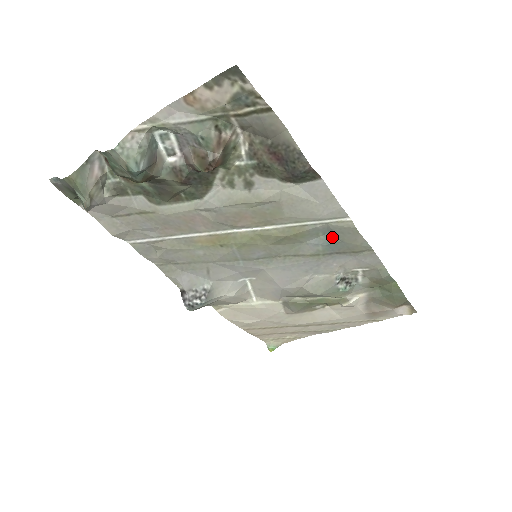
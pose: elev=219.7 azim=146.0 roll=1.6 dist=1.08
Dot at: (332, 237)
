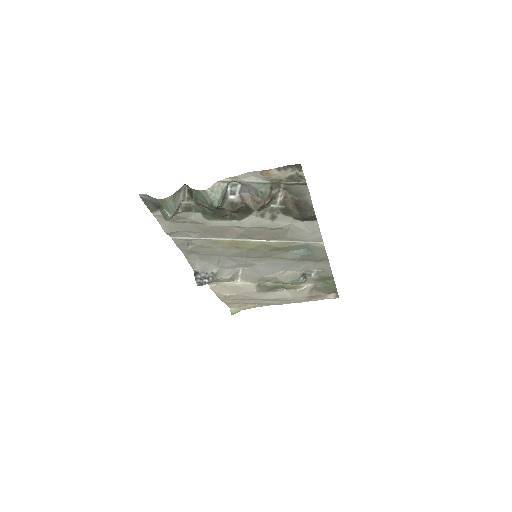
Dot at: (308, 251)
